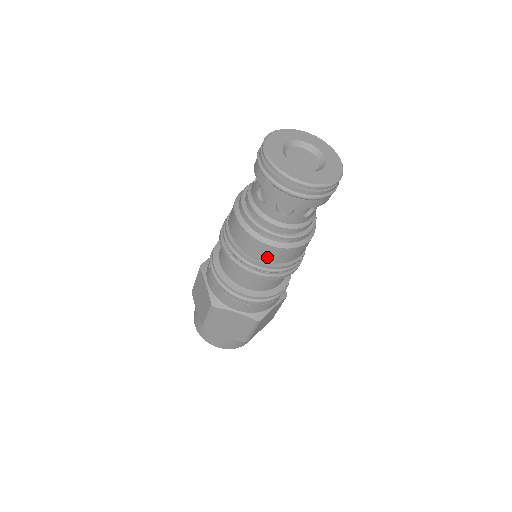
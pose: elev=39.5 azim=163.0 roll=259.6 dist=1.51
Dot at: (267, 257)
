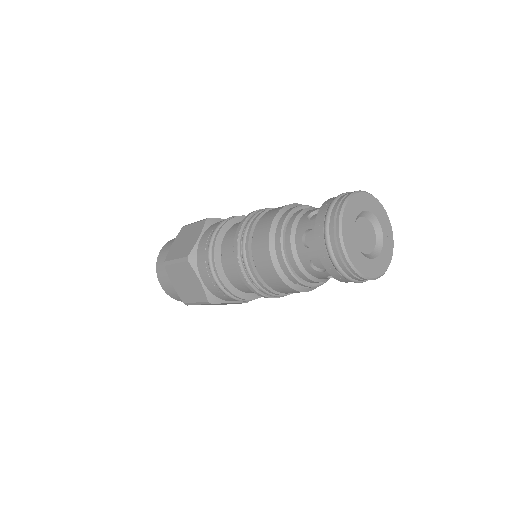
Dot at: occluded
